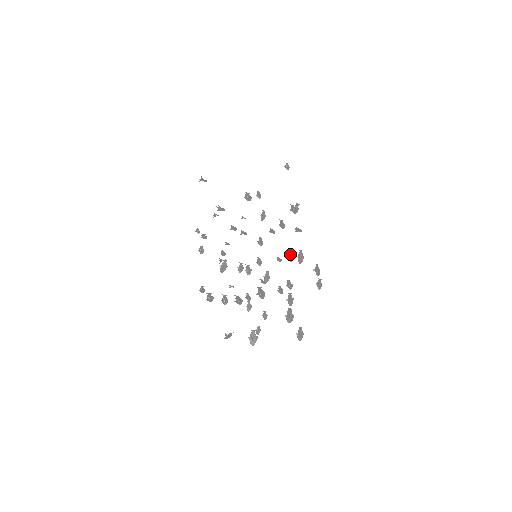
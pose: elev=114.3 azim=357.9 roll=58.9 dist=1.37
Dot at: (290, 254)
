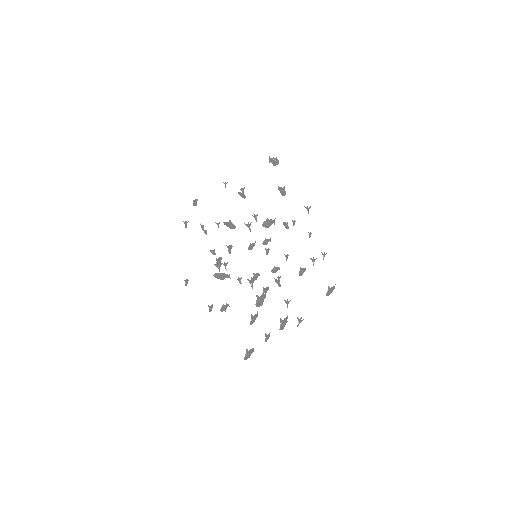
Dot at: occluded
